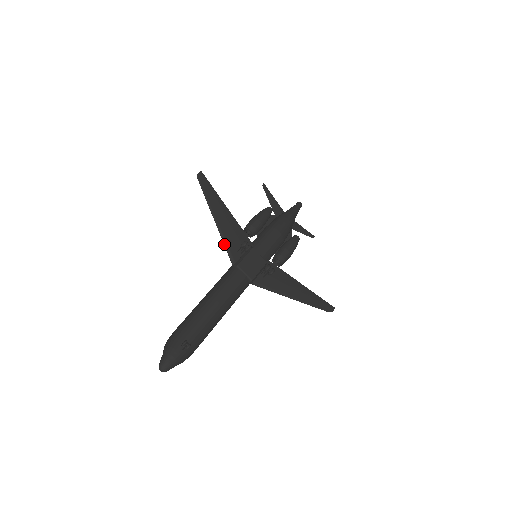
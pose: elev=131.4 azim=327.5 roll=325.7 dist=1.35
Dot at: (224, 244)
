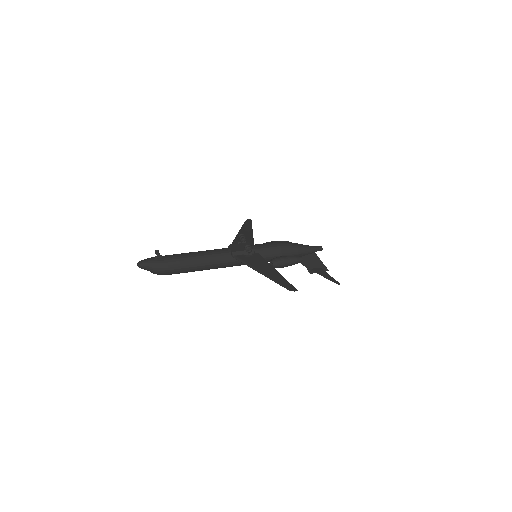
Dot at: (233, 241)
